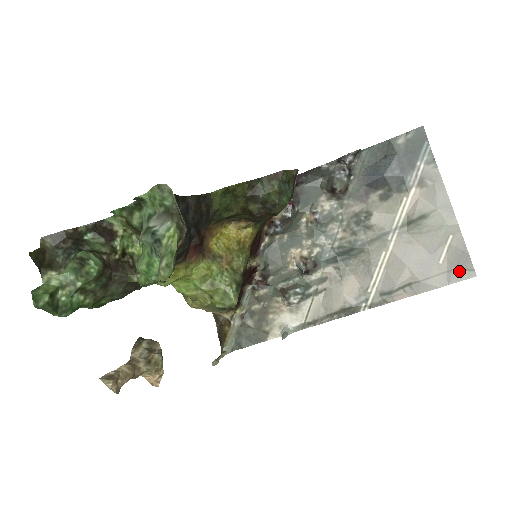
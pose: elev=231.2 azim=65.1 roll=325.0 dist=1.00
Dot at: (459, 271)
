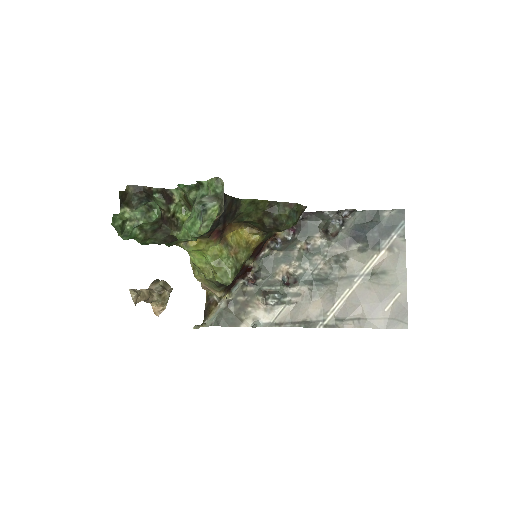
Dot at: (397, 321)
